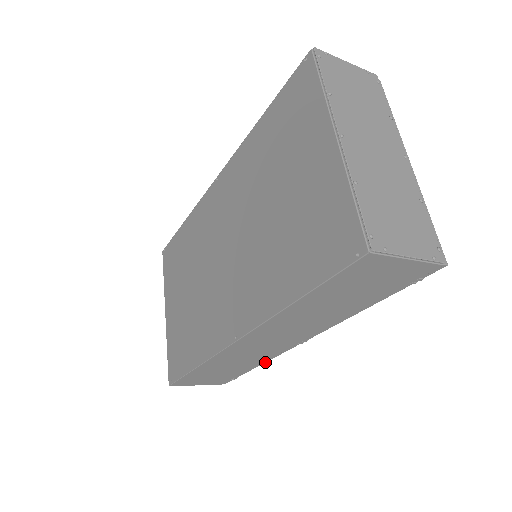
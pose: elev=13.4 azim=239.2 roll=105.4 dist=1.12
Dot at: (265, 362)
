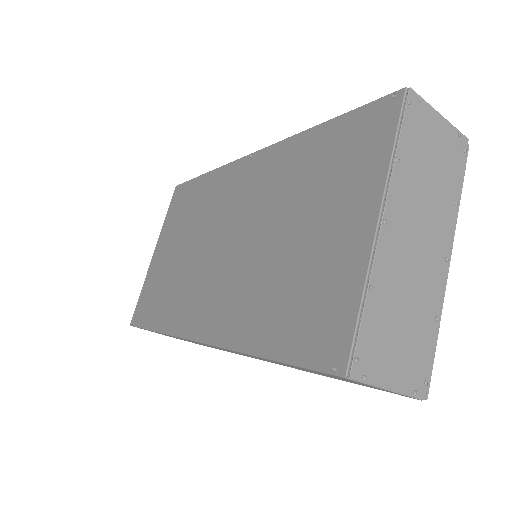
Dot at: occluded
